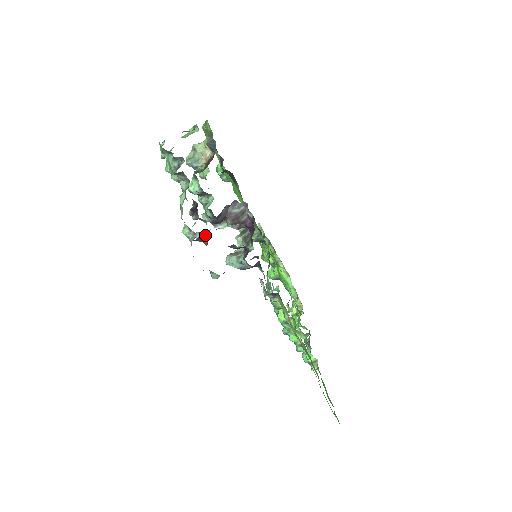
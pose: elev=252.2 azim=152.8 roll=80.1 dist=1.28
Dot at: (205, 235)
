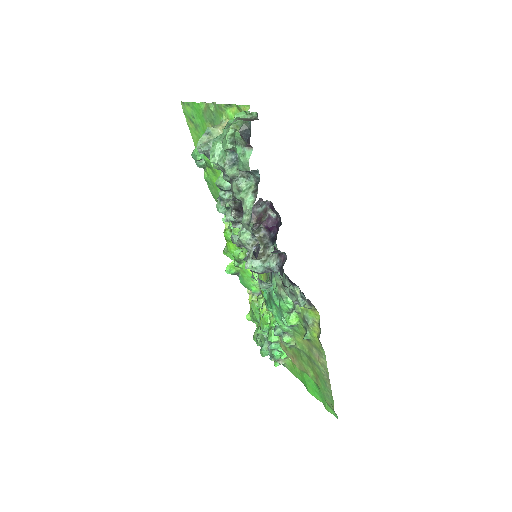
Dot at: occluded
